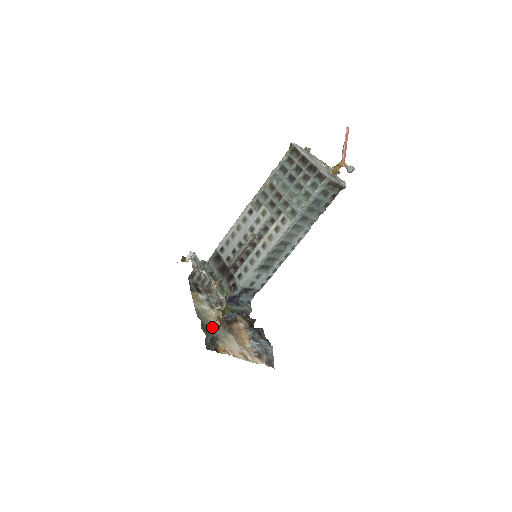
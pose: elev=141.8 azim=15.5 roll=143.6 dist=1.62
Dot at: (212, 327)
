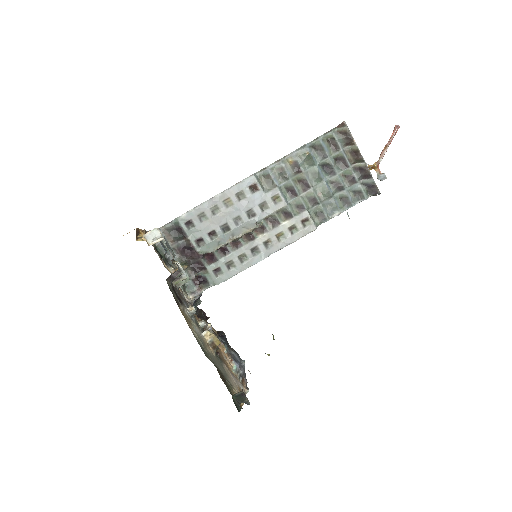
Dot at: (217, 365)
